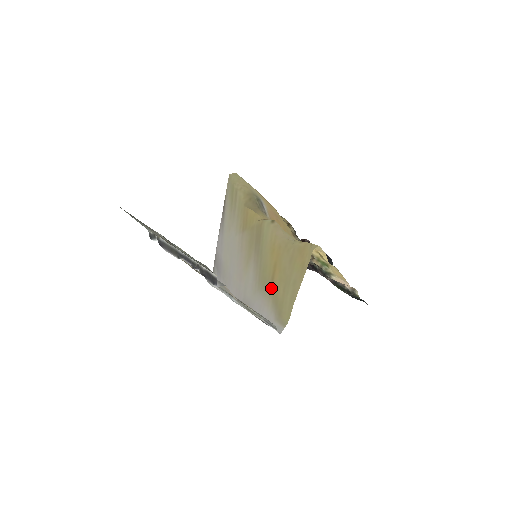
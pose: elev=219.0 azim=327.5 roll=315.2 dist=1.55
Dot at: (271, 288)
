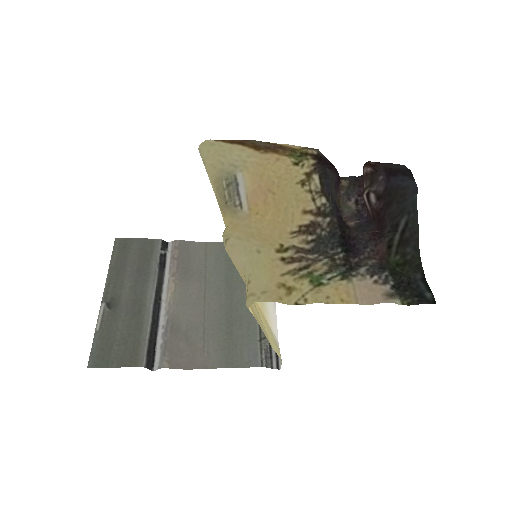
Dot at: (262, 313)
